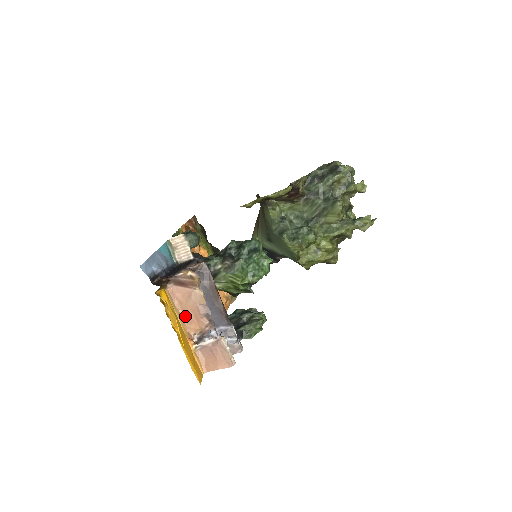
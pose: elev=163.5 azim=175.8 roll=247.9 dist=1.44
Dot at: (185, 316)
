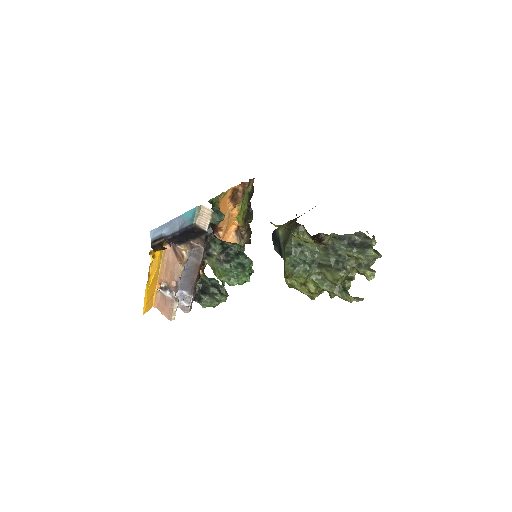
Dot at: (166, 269)
